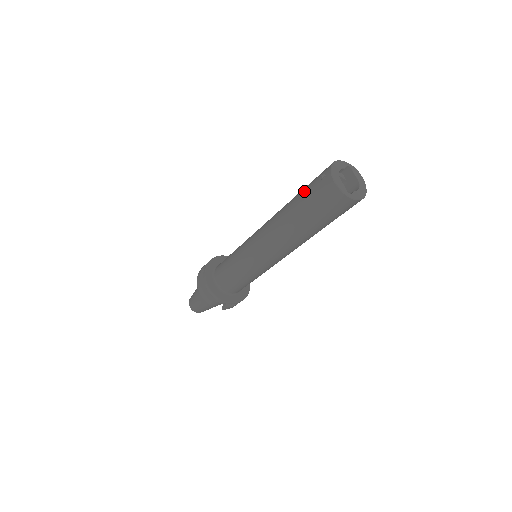
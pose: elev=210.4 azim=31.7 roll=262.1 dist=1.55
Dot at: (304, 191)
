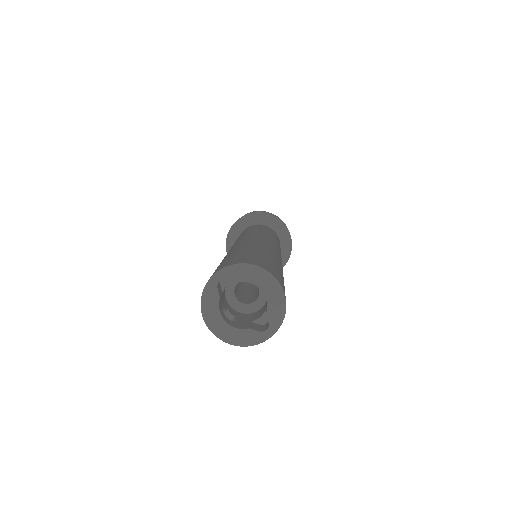
Dot at: occluded
